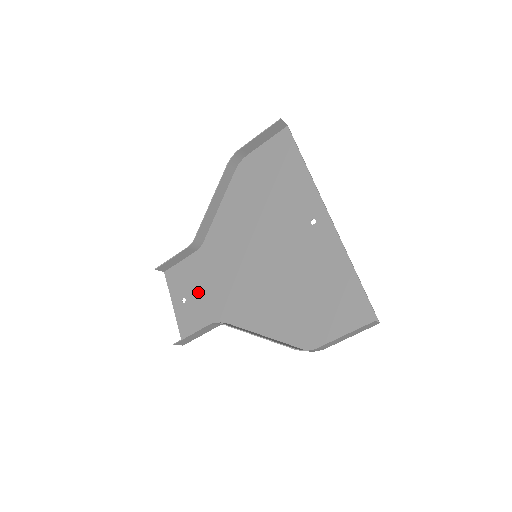
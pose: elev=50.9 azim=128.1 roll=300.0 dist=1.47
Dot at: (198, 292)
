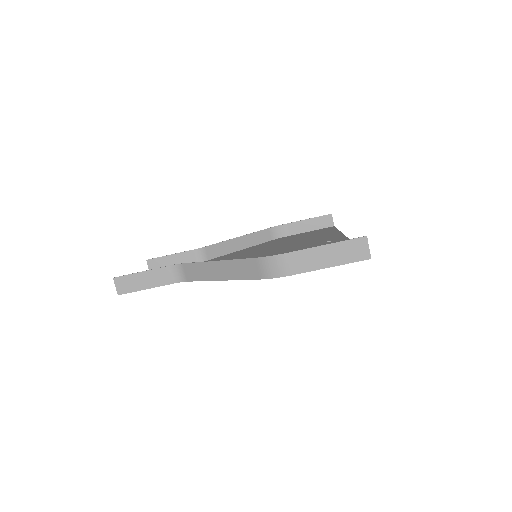
Dot at: occluded
